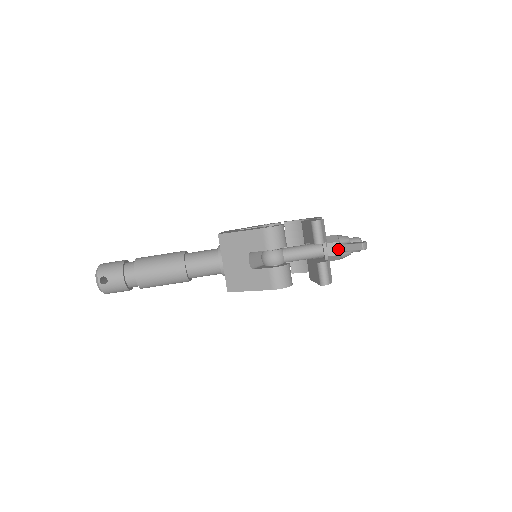
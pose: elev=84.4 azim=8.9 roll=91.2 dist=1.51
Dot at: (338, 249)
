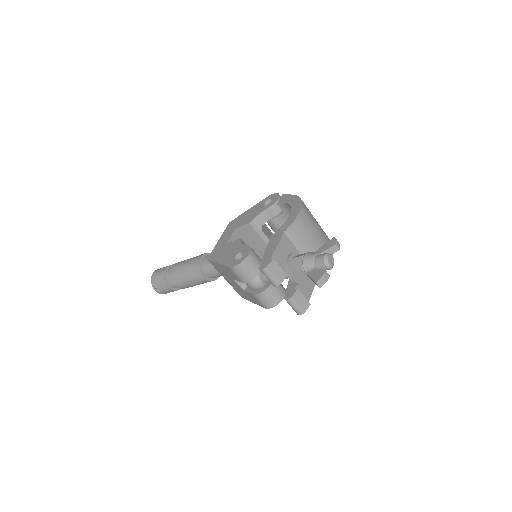
Dot at: (305, 275)
